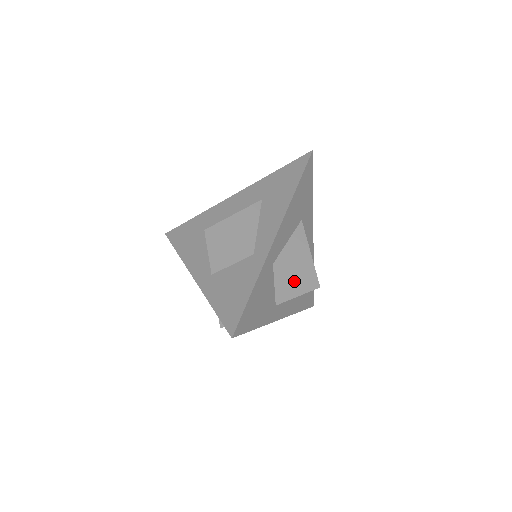
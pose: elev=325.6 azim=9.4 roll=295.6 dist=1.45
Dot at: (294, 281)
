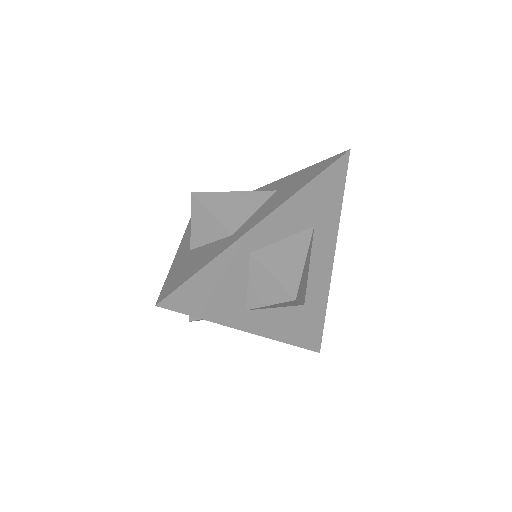
Dot at: (269, 283)
